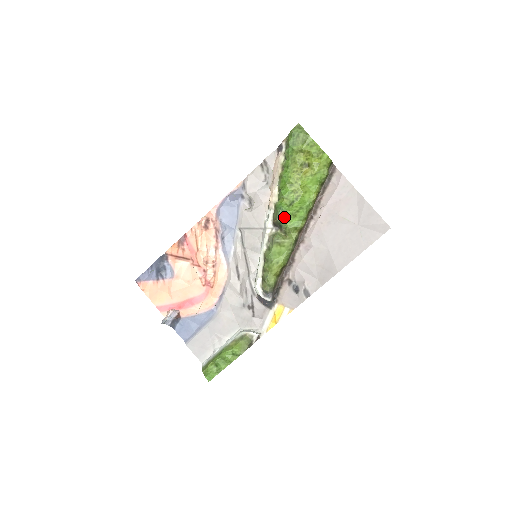
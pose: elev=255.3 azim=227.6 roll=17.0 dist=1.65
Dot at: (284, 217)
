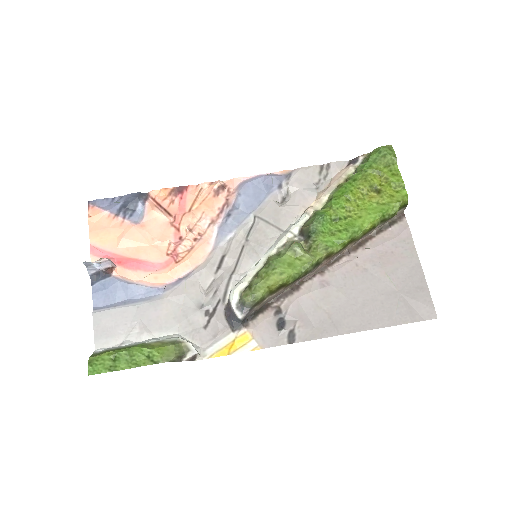
Dot at: (320, 227)
